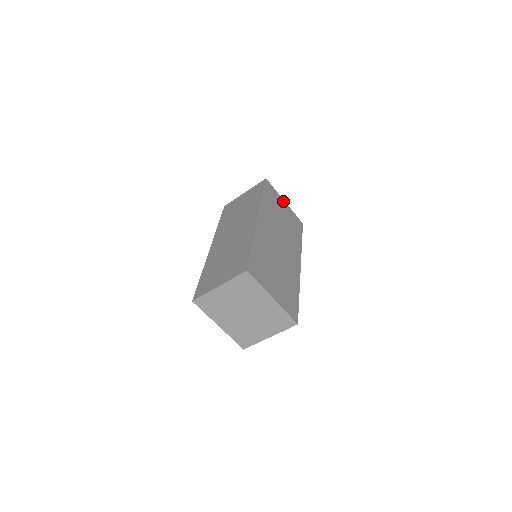
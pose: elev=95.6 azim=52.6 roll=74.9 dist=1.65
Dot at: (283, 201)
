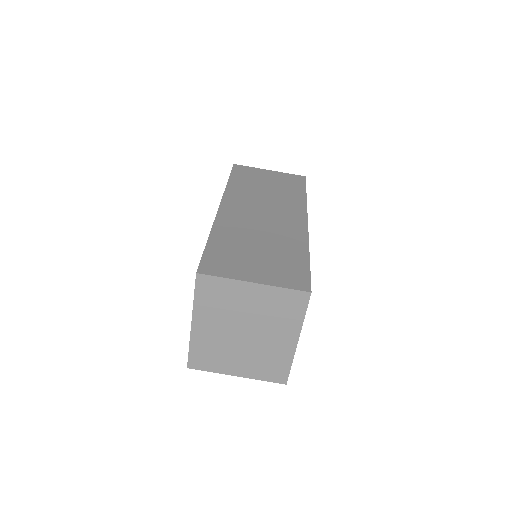
Dot at: occluded
